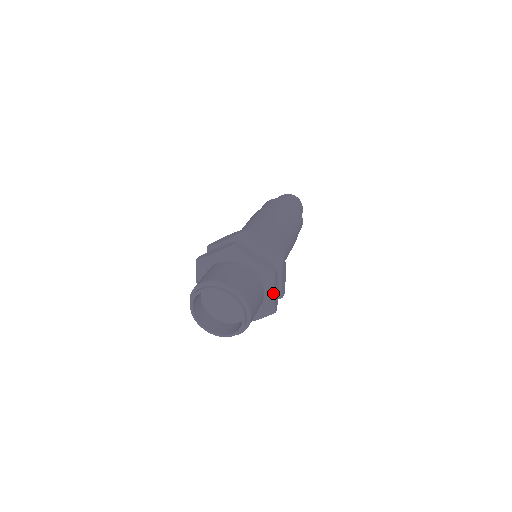
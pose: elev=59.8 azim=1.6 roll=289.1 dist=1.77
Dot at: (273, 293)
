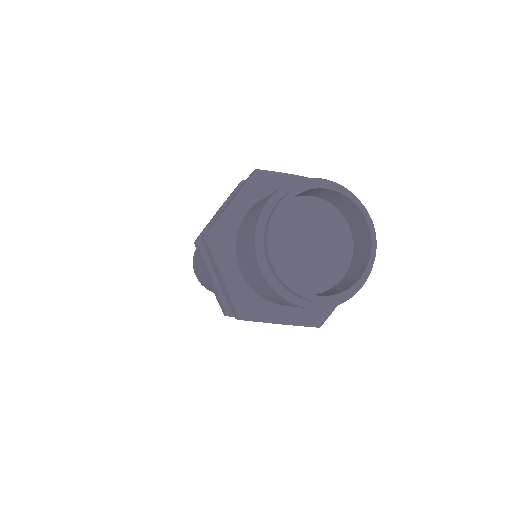
Dot at: occluded
